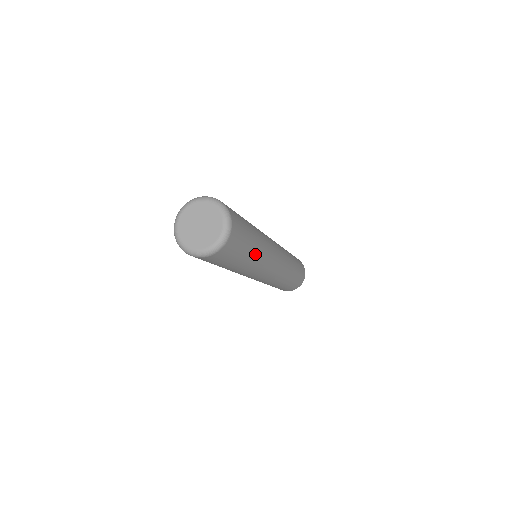
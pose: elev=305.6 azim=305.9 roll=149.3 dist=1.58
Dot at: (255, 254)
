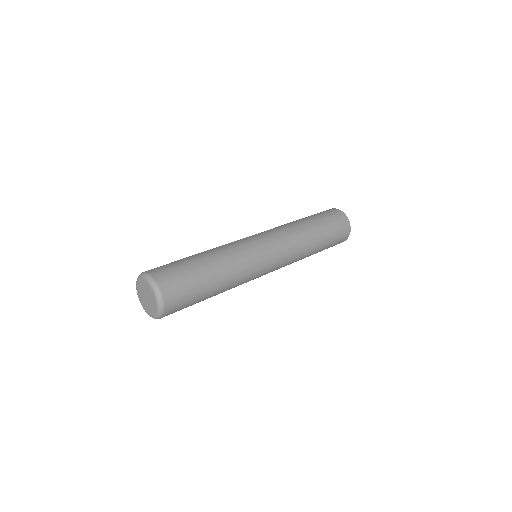
Dot at: (221, 281)
